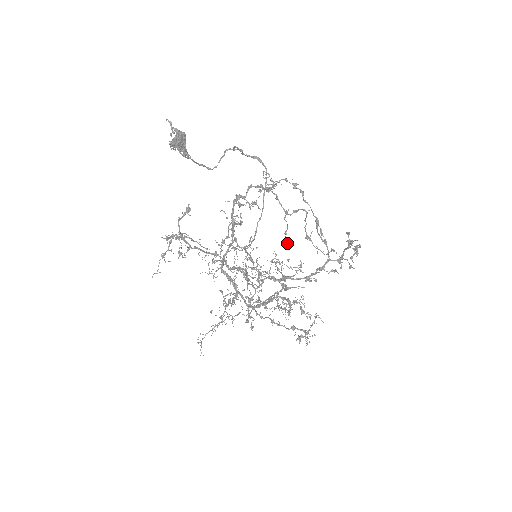
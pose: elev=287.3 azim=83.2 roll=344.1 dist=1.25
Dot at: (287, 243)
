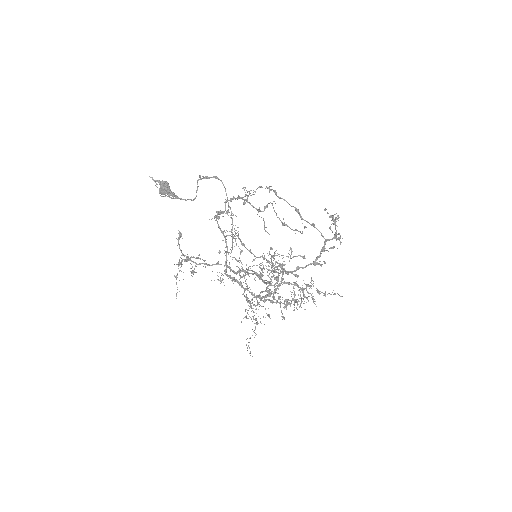
Dot at: occluded
